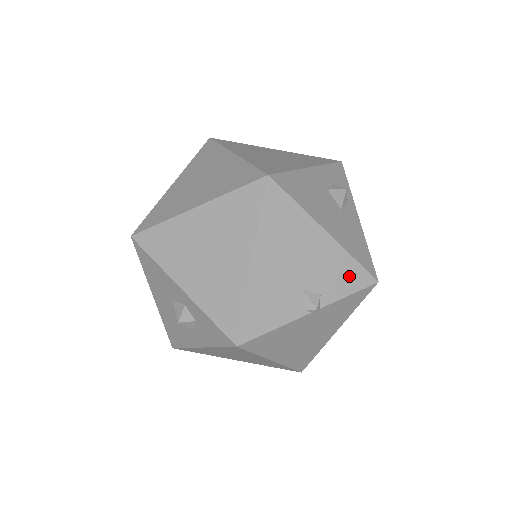
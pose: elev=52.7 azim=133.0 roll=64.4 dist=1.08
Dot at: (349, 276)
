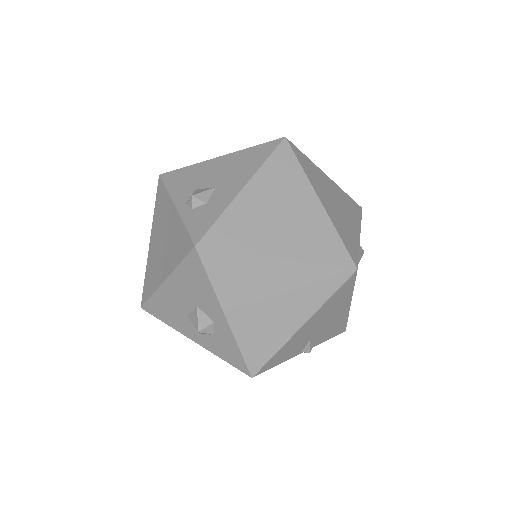
Dot at: (337, 329)
